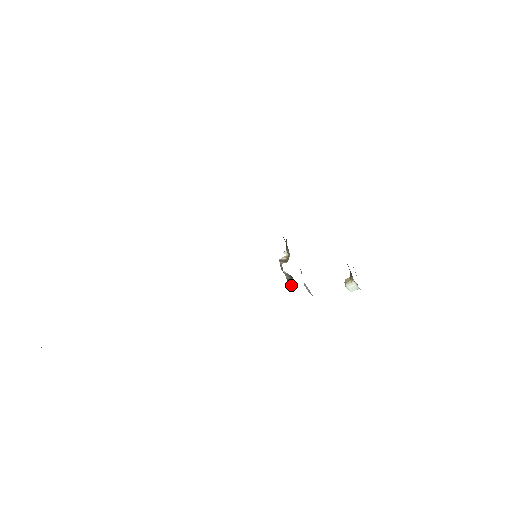
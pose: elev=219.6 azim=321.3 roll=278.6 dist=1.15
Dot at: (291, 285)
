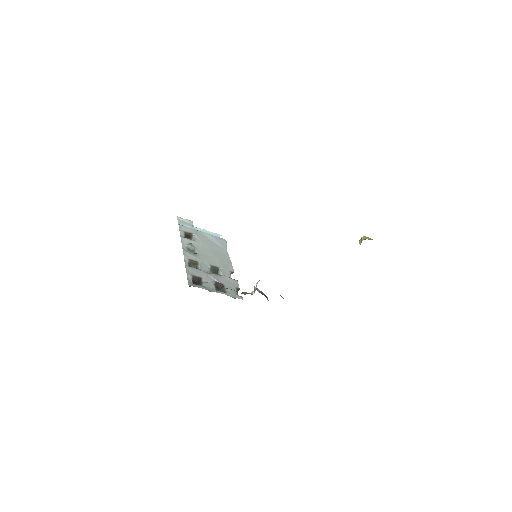
Dot at: occluded
